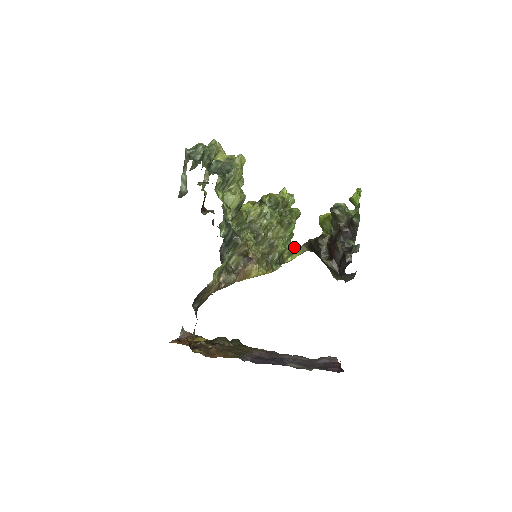
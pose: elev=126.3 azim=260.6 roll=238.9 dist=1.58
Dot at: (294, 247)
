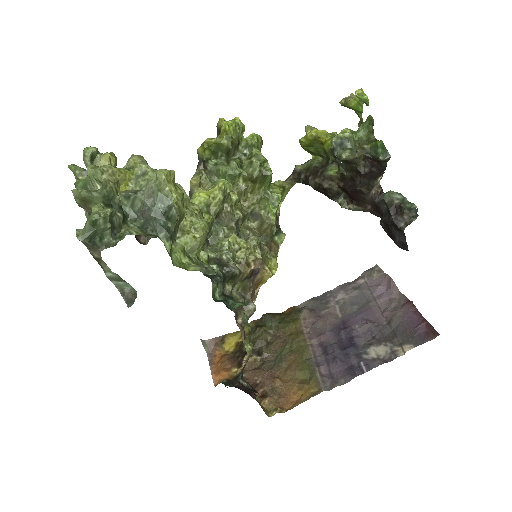
Dot at: (281, 191)
